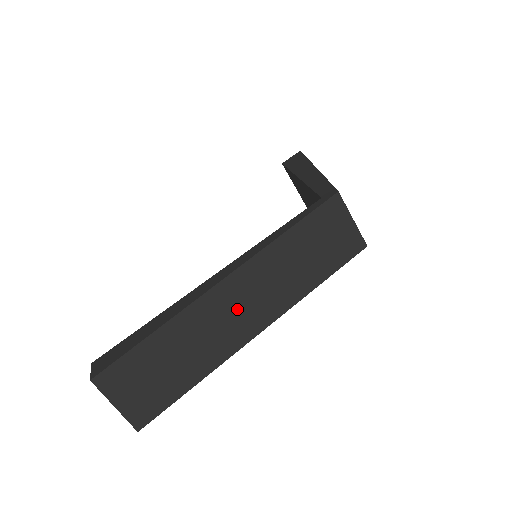
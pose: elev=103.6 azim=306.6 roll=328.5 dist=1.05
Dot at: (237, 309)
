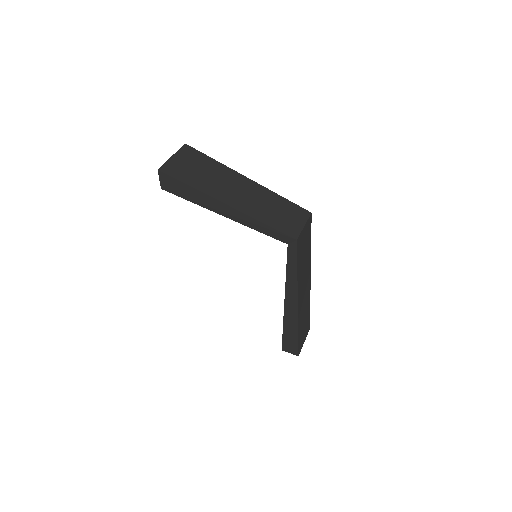
Dot at: (304, 294)
